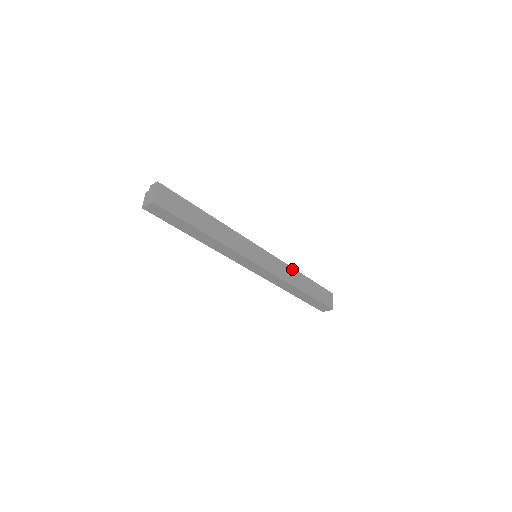
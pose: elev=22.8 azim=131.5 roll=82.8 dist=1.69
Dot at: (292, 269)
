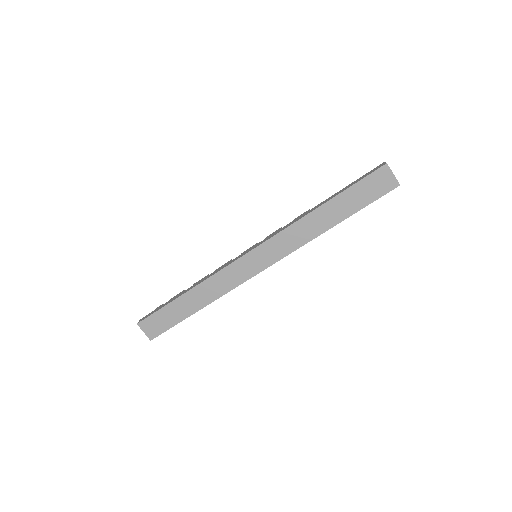
Dot at: (302, 220)
